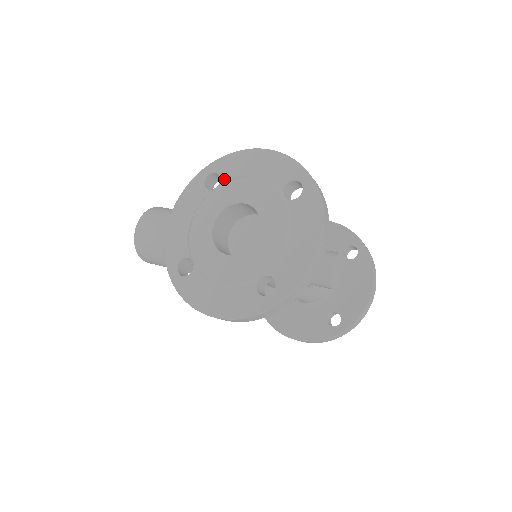
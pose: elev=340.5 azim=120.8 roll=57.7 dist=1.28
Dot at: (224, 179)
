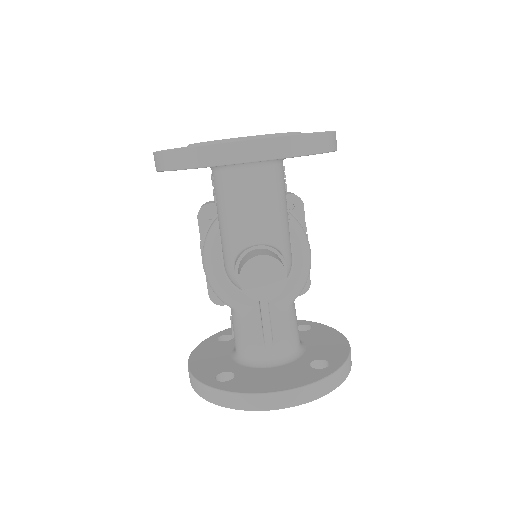
Dot at: occluded
